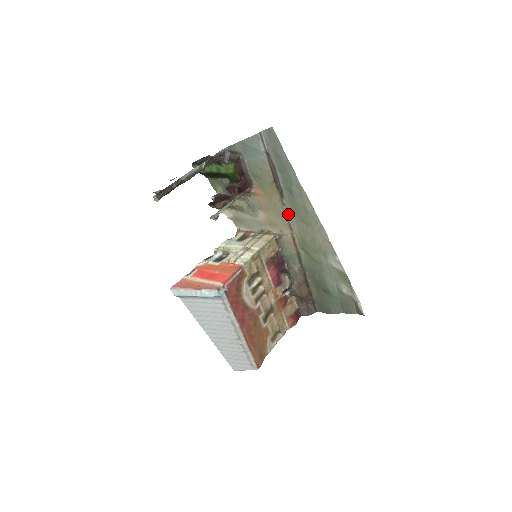
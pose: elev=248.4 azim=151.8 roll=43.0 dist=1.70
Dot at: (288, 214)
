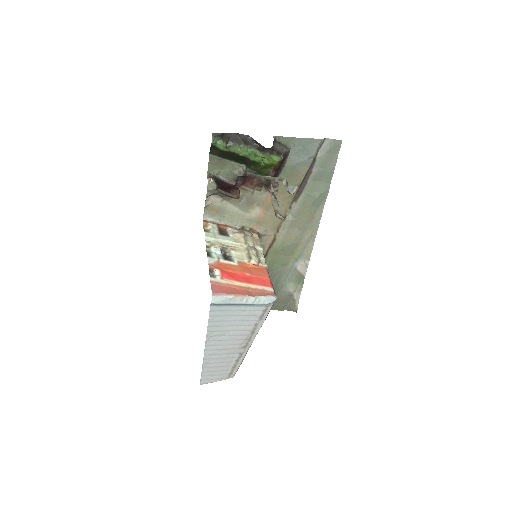
Dot at: (287, 217)
